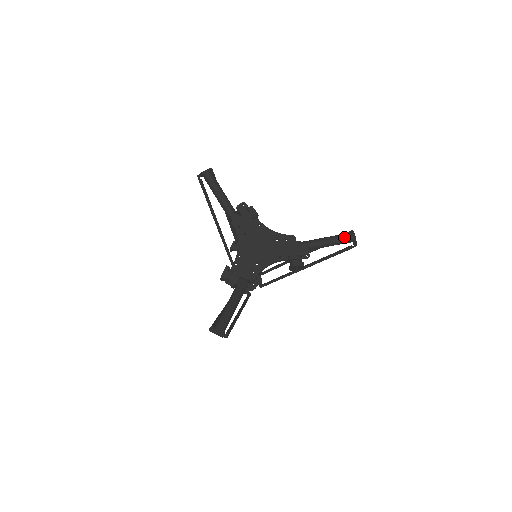
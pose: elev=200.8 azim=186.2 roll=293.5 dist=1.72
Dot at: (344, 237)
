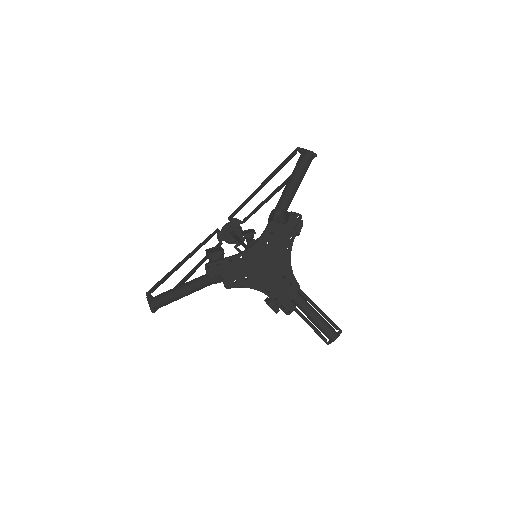
Dot at: (329, 332)
